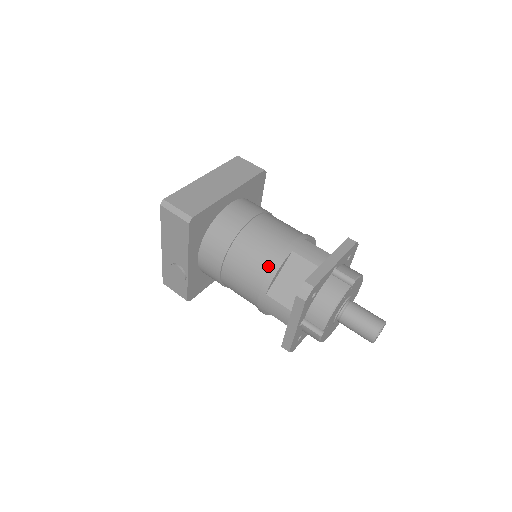
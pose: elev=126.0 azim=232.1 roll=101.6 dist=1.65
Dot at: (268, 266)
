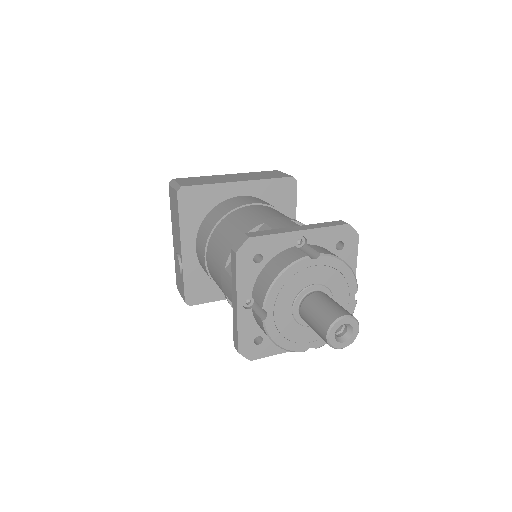
Dot at: (235, 238)
